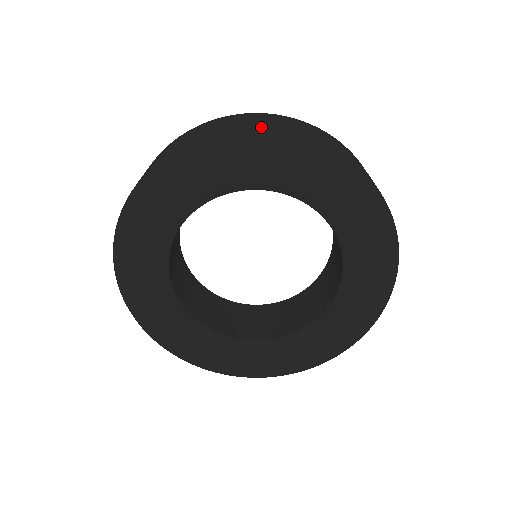
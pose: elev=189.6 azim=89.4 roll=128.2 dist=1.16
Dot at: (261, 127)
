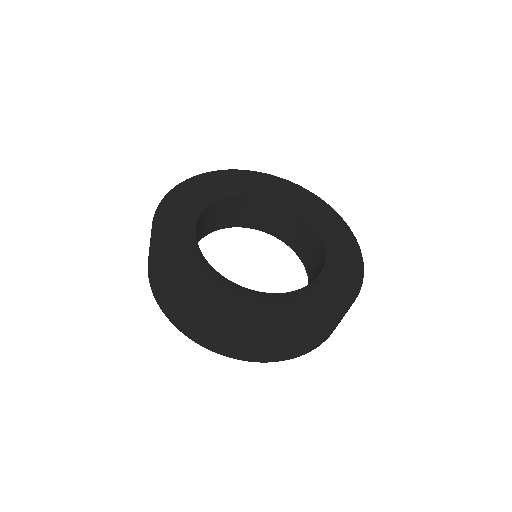
Dot at: occluded
